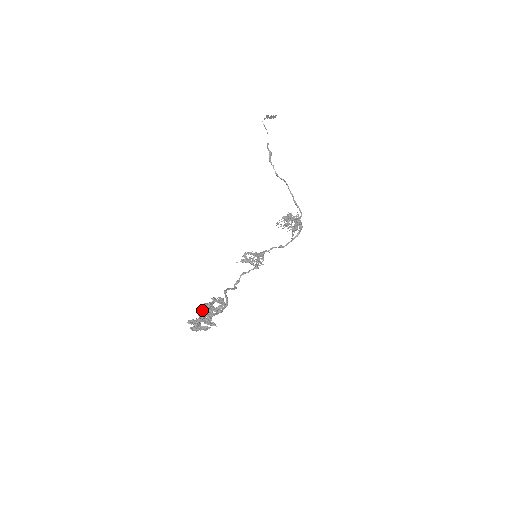
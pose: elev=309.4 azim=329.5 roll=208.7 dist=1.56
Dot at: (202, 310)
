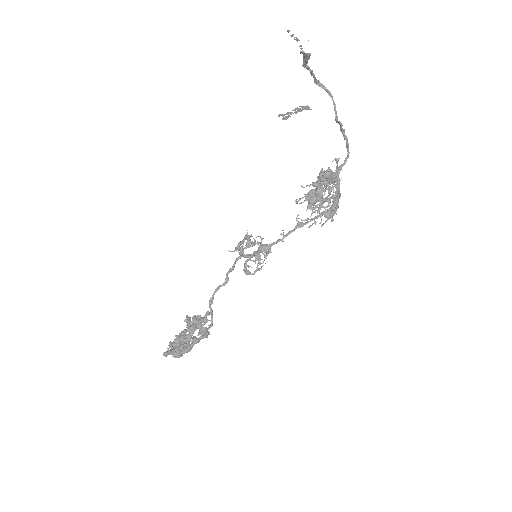
Dot at: (180, 341)
